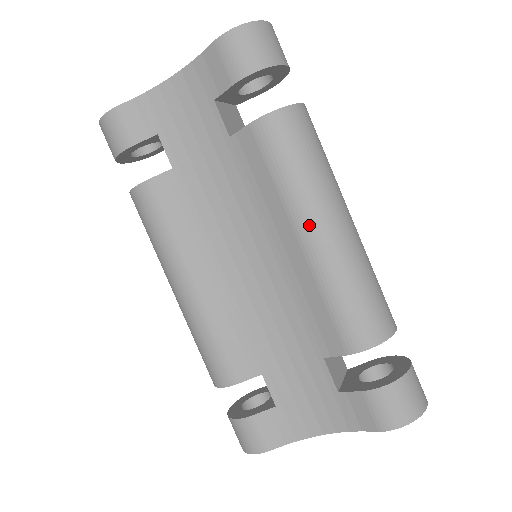
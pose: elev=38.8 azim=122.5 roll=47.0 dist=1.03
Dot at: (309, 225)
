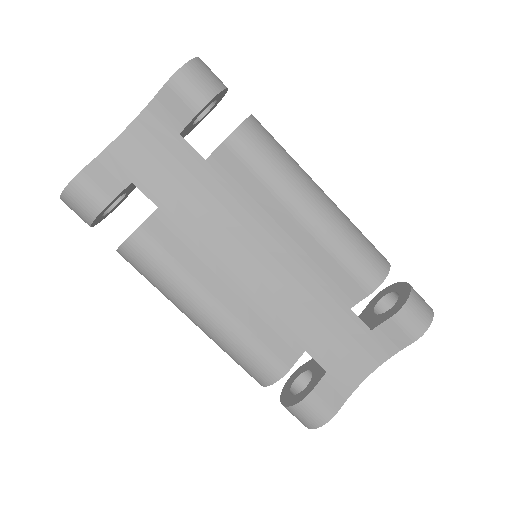
Dot at: (303, 205)
